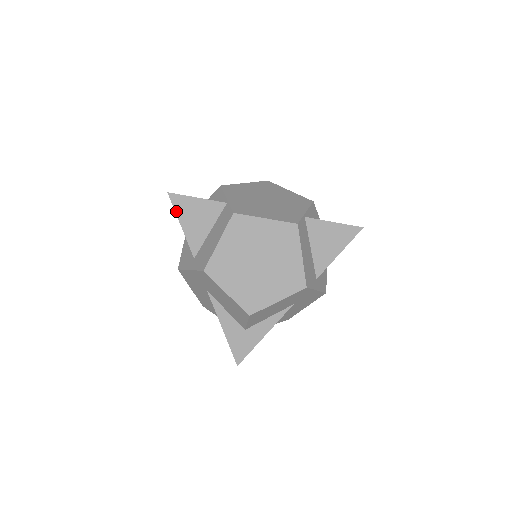
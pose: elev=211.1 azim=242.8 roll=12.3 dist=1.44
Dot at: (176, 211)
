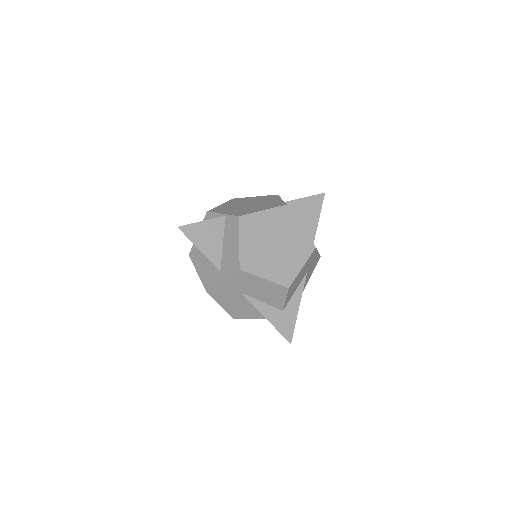
Dot at: (190, 239)
